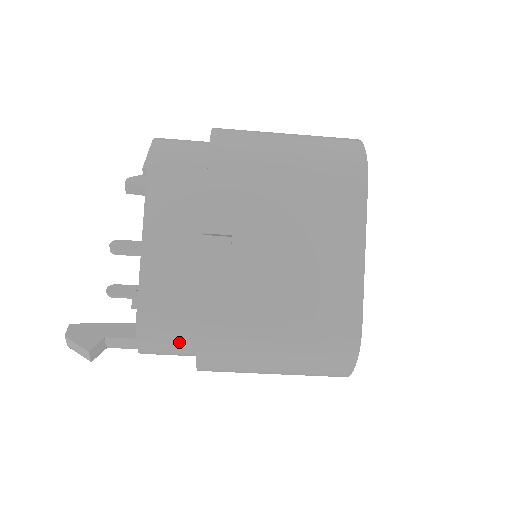
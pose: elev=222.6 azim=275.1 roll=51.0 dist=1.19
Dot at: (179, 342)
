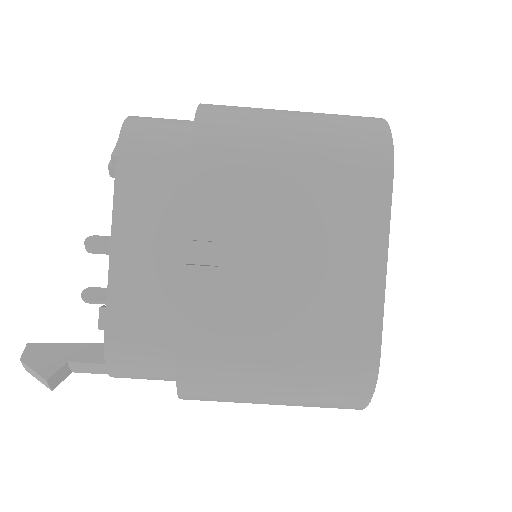
Dot at: (157, 368)
